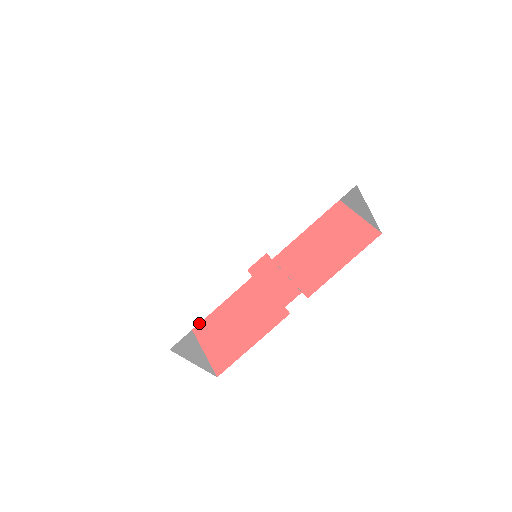
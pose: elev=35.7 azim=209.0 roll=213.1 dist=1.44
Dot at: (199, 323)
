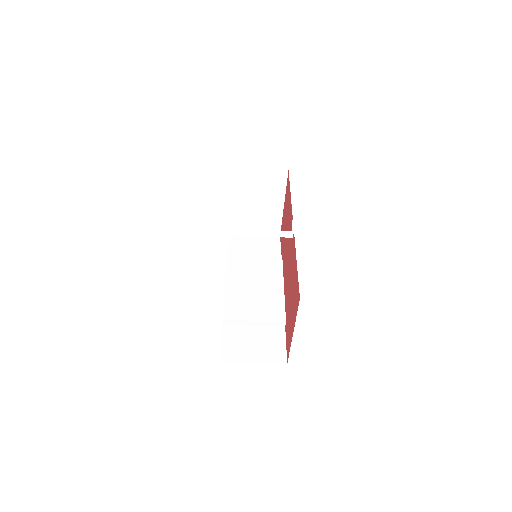
Dot at: (290, 333)
